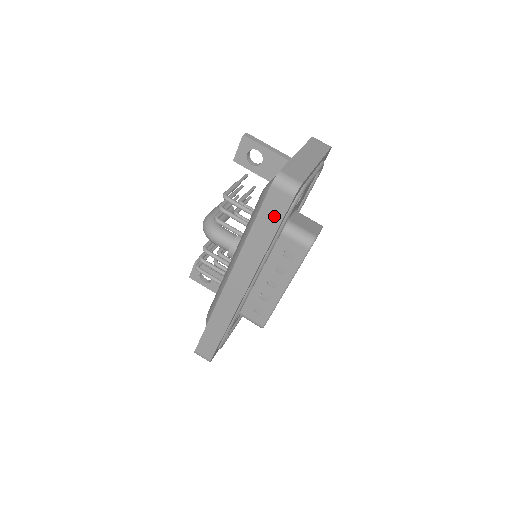
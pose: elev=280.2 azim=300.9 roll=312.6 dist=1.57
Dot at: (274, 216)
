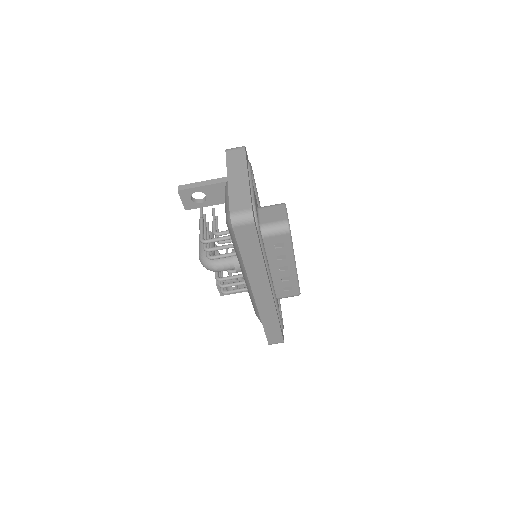
Dot at: (251, 242)
